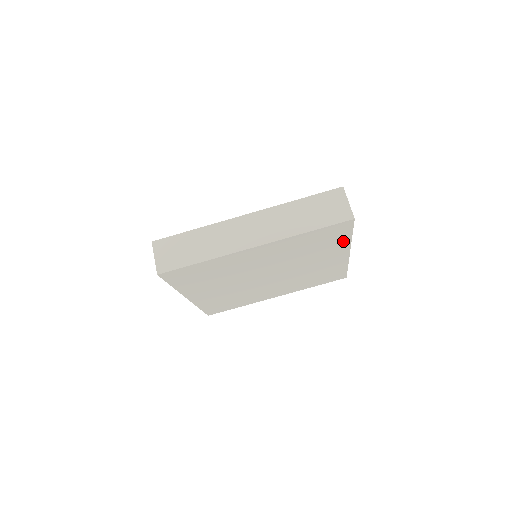
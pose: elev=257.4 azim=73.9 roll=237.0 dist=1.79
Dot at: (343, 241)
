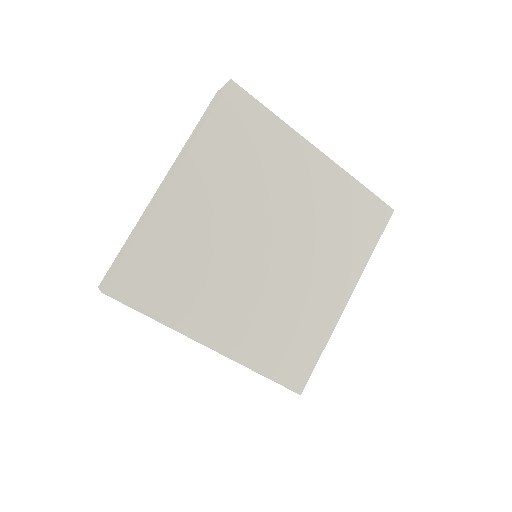
Dot at: (275, 128)
